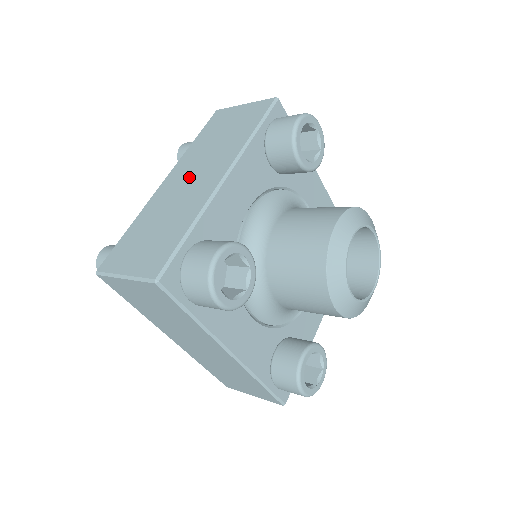
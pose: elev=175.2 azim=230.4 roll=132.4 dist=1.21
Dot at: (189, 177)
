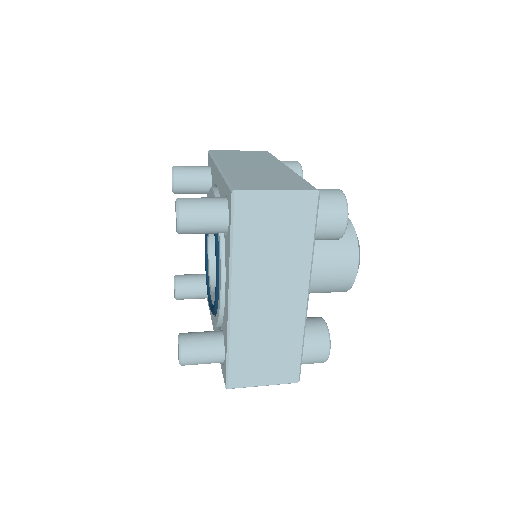
Dot at: (250, 165)
